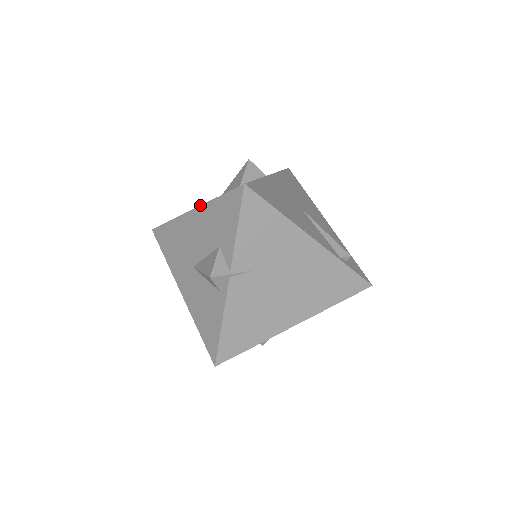
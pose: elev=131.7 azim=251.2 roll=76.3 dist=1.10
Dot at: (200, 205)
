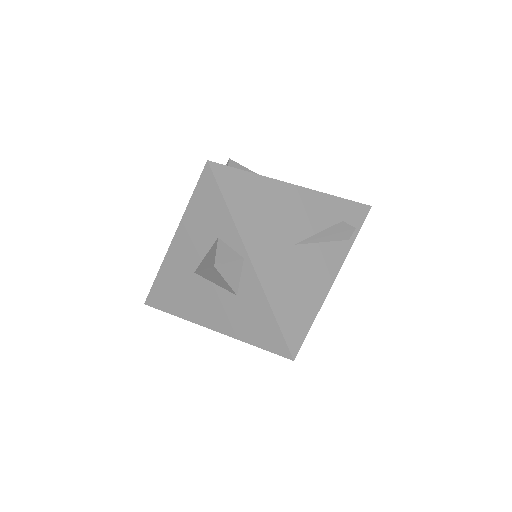
Dot at: occluded
